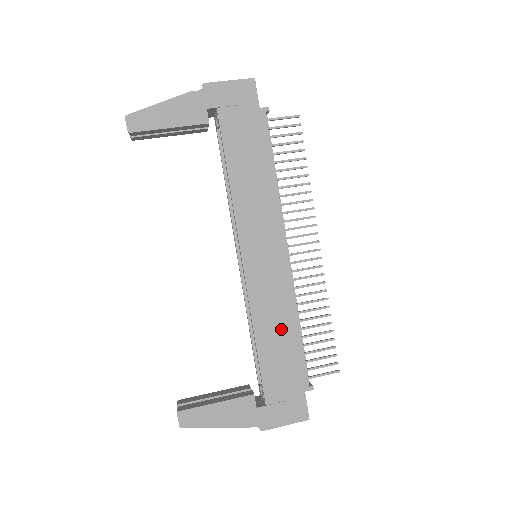
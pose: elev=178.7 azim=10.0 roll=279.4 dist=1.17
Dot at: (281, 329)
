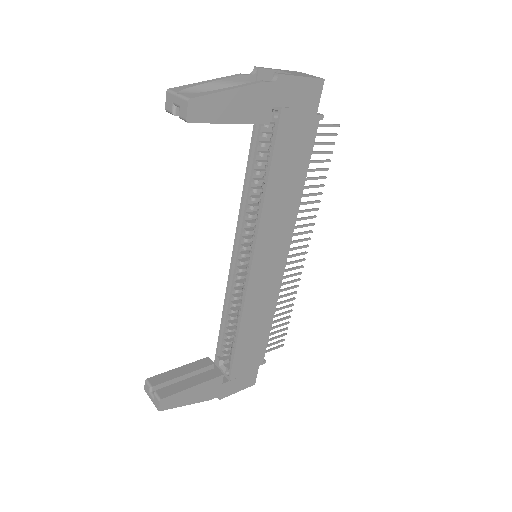
Dot at: (260, 322)
